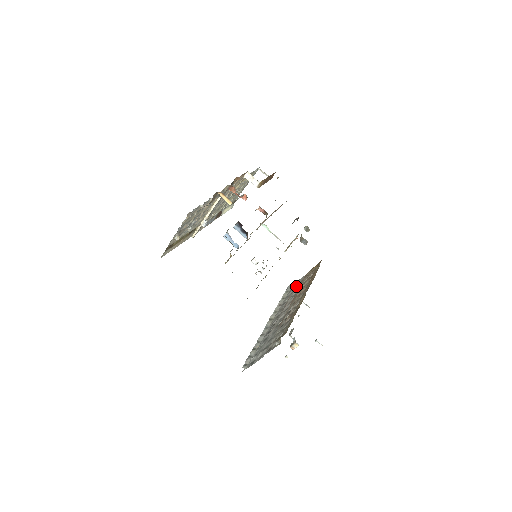
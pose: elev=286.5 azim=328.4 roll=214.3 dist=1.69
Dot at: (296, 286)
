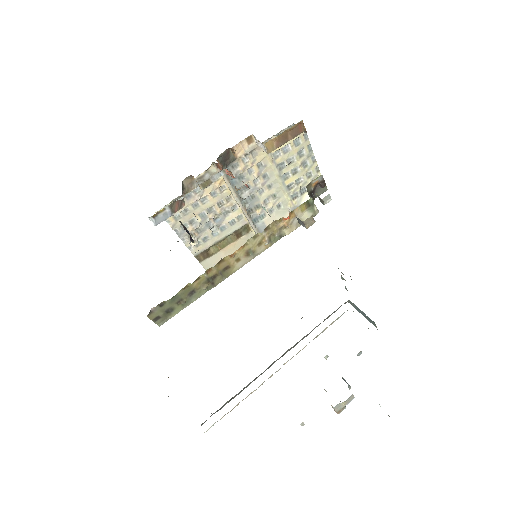
Dot at: occluded
